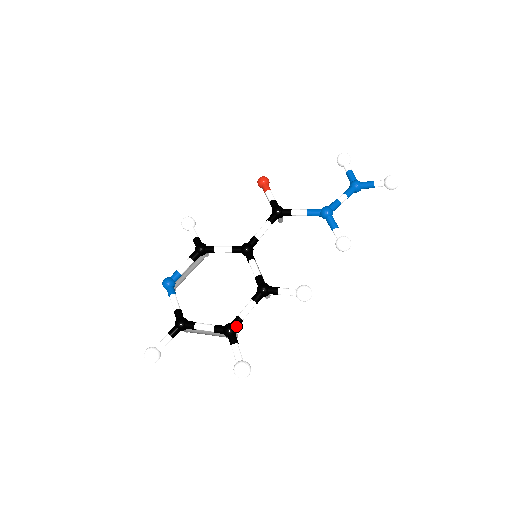
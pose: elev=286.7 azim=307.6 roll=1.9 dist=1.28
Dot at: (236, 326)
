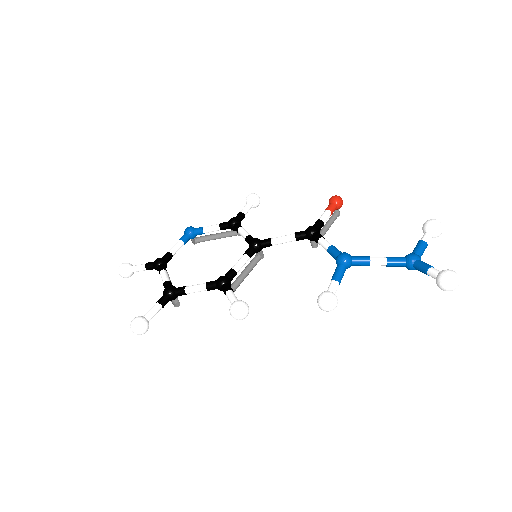
Dot at: (176, 292)
